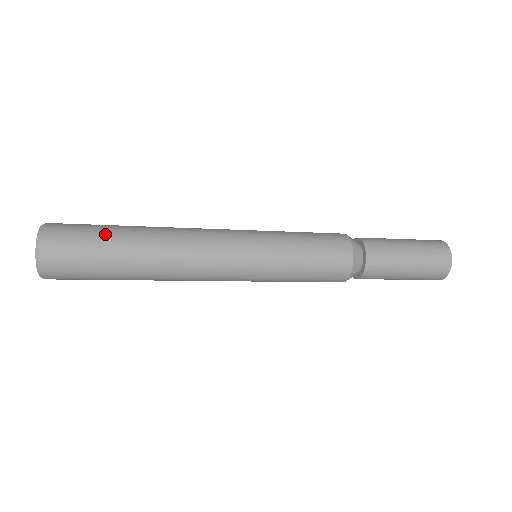
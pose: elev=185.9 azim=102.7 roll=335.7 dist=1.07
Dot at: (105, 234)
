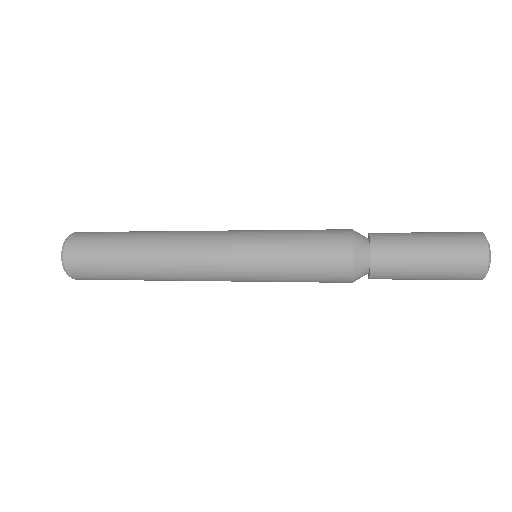
Dot at: (118, 233)
